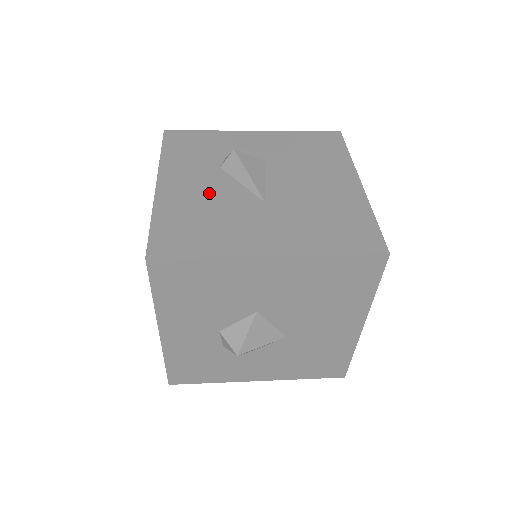
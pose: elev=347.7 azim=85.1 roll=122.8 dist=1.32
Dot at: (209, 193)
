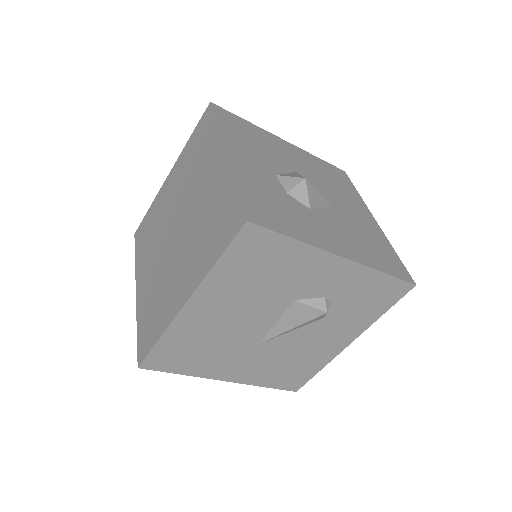
Dot at: occluded
